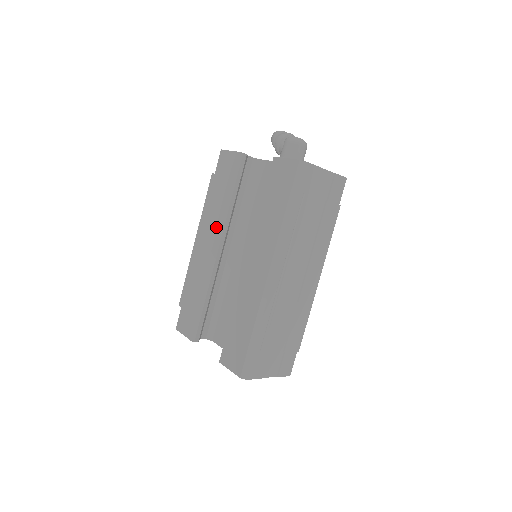
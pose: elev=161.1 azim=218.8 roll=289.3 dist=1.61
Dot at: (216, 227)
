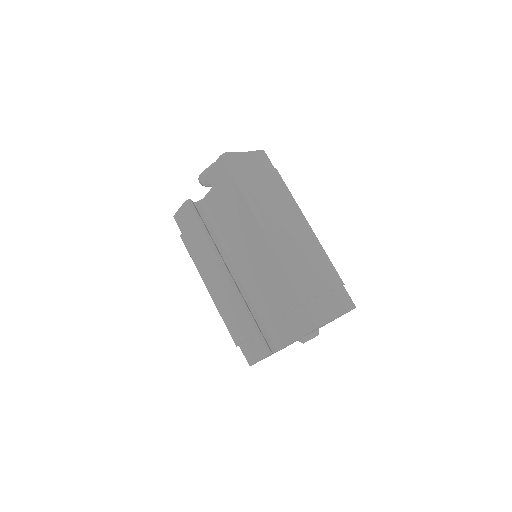
Dot at: (212, 261)
